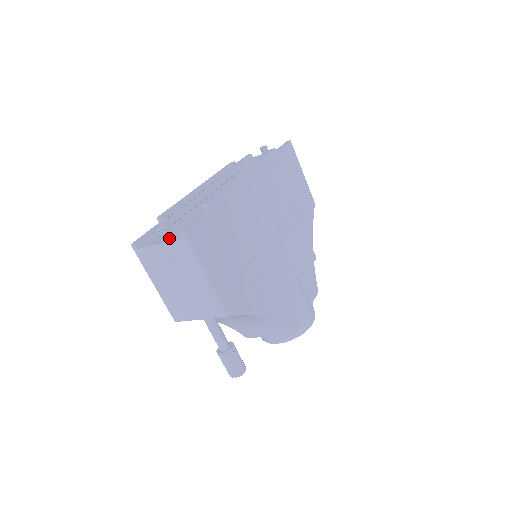
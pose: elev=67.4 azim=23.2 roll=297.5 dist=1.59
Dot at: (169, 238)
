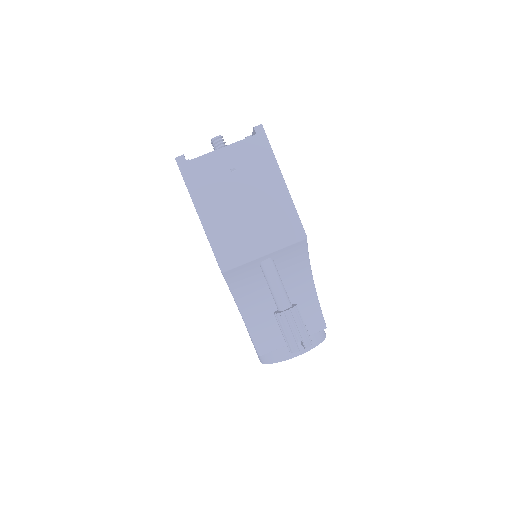
Dot at: occluded
